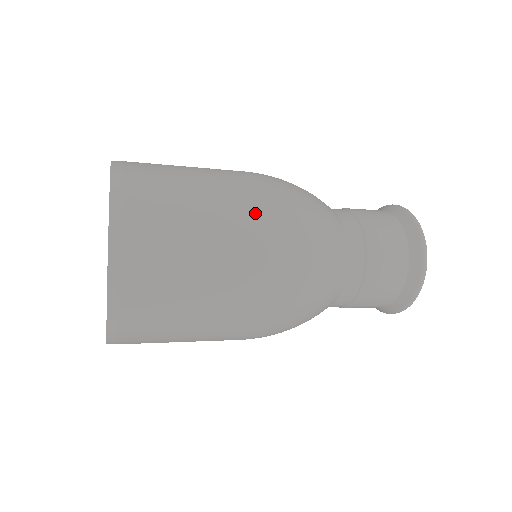
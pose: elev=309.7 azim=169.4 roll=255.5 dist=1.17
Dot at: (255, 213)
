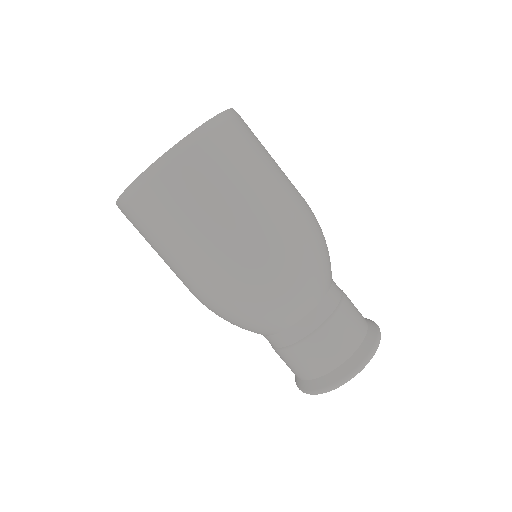
Dot at: (250, 245)
